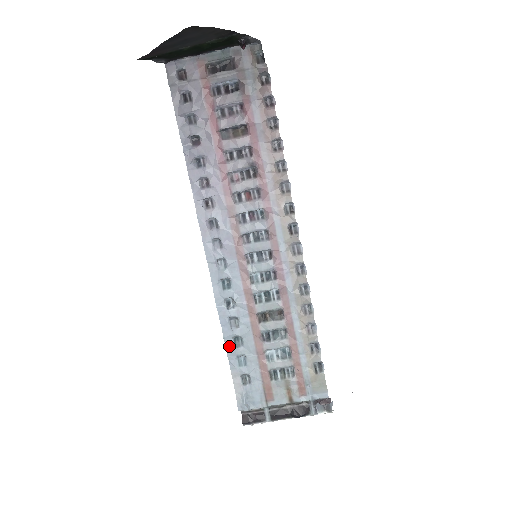
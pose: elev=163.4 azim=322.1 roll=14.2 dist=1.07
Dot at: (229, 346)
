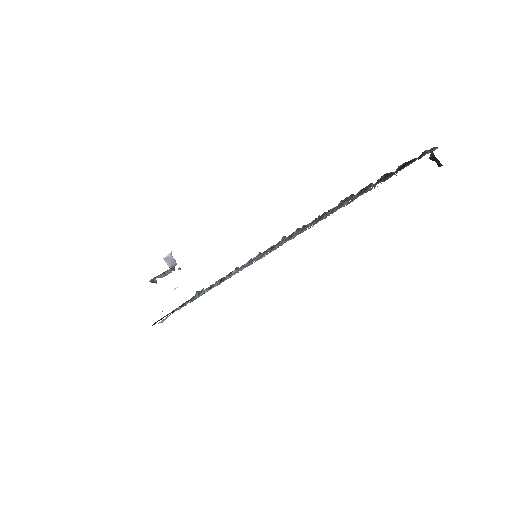
Dot at: occluded
